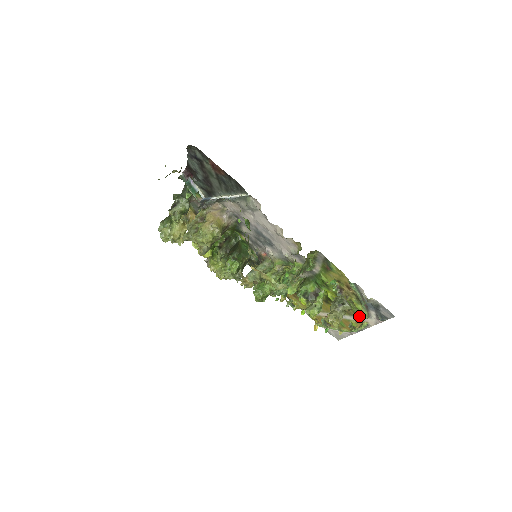
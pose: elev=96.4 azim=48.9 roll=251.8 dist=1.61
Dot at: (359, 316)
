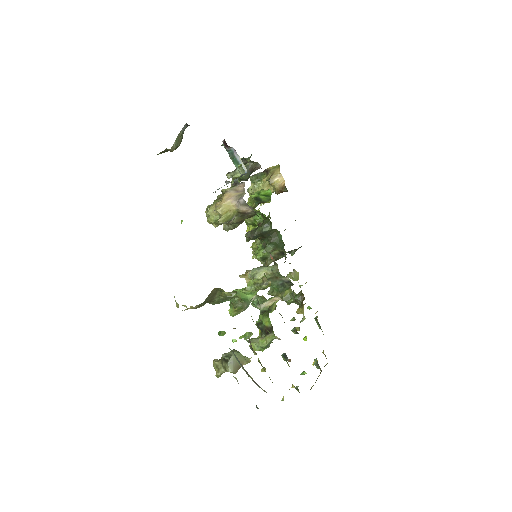
Dot at: occluded
